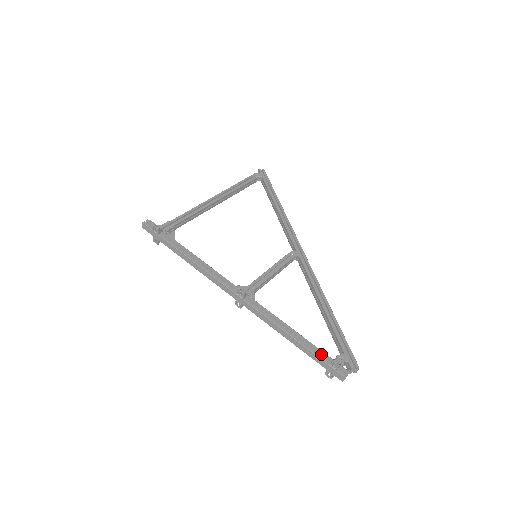
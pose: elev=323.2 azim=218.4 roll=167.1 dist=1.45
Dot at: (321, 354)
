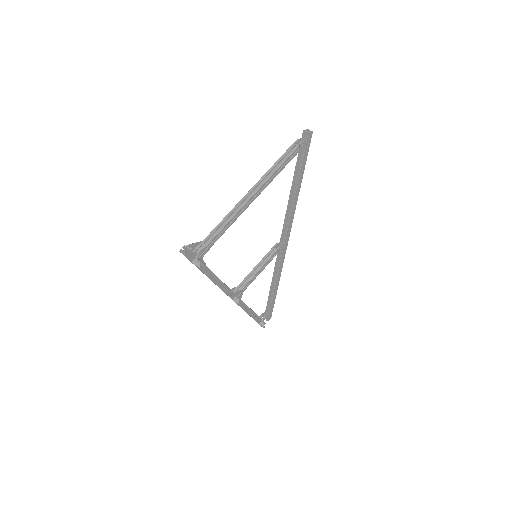
Dot at: occluded
